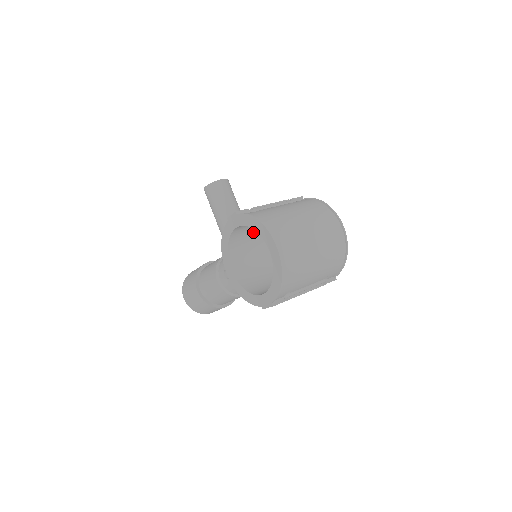
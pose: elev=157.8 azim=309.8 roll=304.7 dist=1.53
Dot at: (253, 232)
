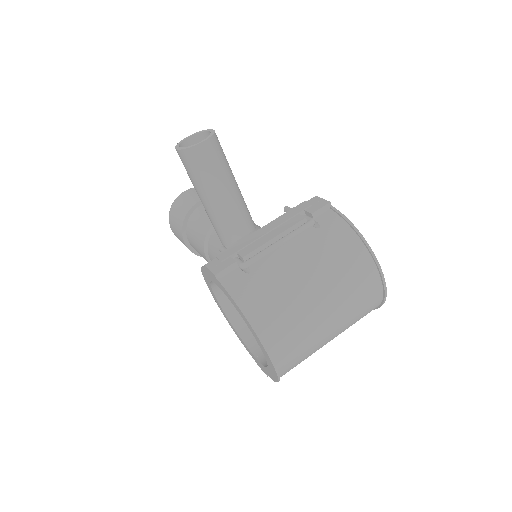
Dot at: occluded
